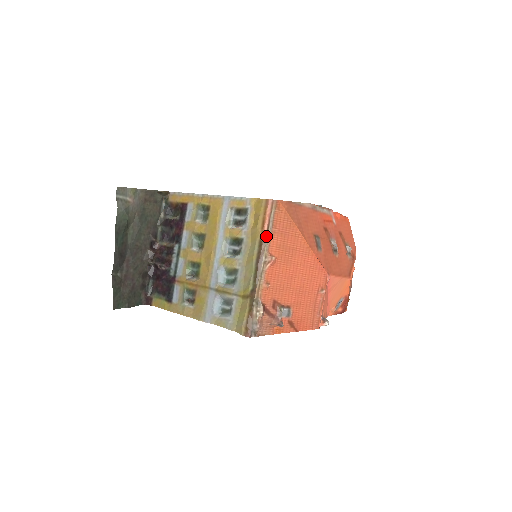
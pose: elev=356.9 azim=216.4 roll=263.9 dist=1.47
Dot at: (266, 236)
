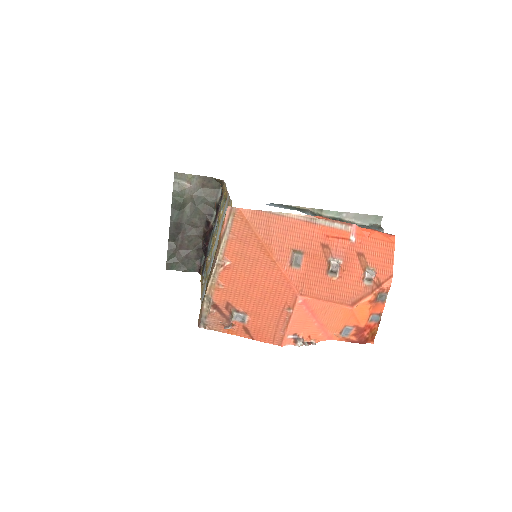
Dot at: (221, 240)
